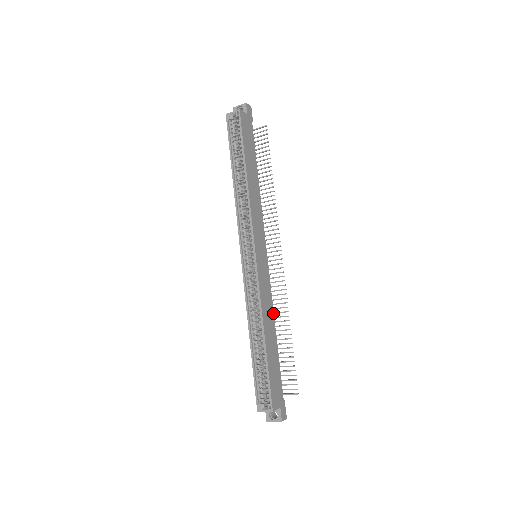
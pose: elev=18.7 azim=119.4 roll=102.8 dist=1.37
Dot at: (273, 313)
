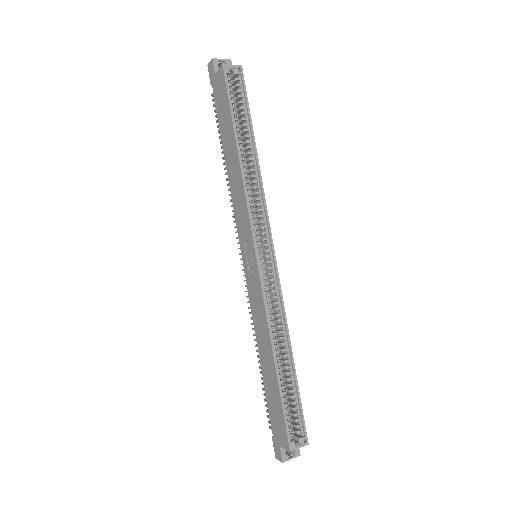
Dot at: occluded
